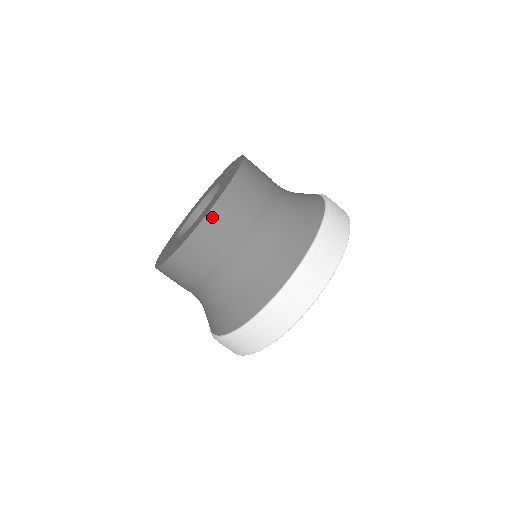
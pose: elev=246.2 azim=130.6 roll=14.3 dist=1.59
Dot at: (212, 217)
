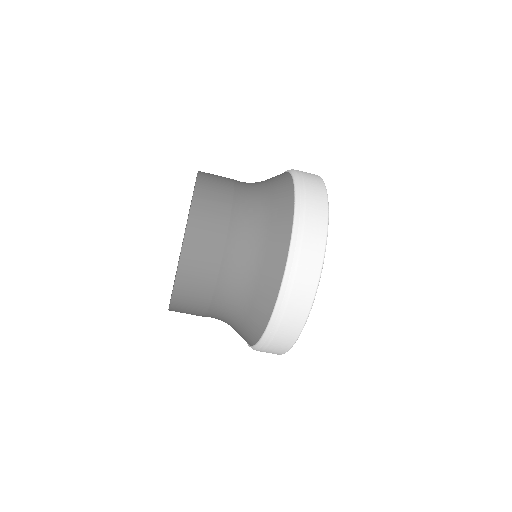
Dot at: (194, 217)
